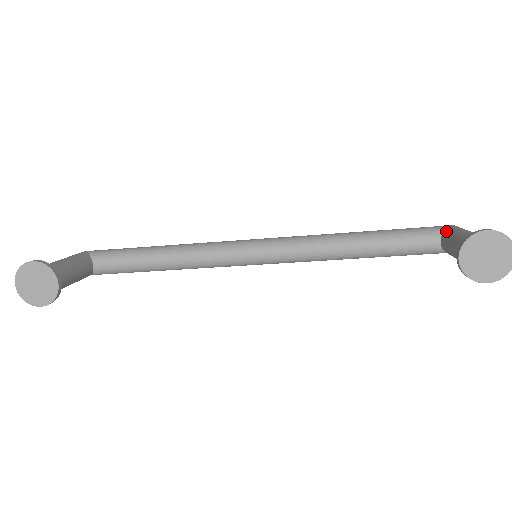
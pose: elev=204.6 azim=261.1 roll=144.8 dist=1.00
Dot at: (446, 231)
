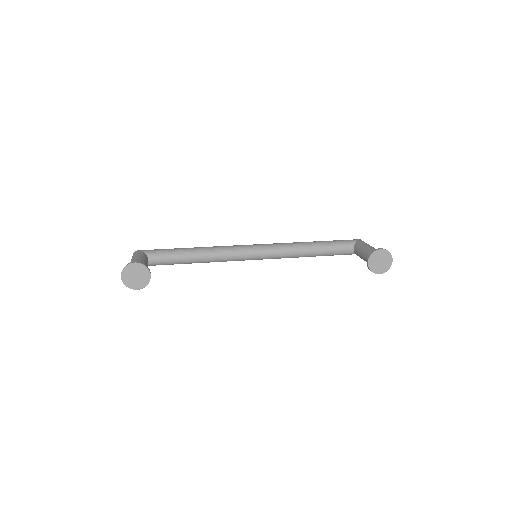
Dot at: (357, 243)
